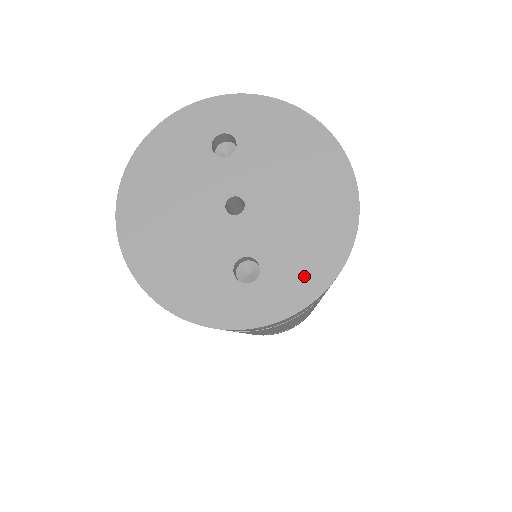
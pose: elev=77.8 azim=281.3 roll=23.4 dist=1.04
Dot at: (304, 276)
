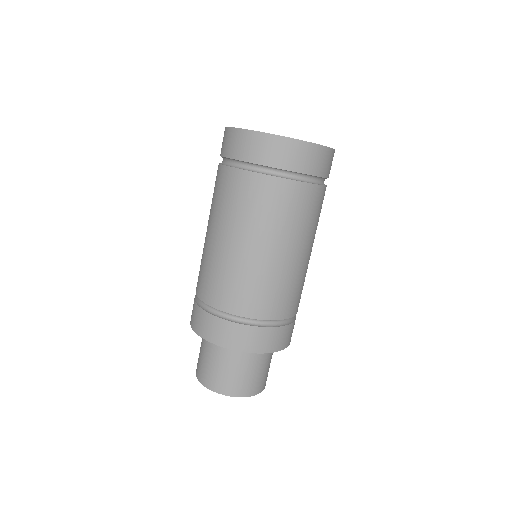
Dot at: occluded
